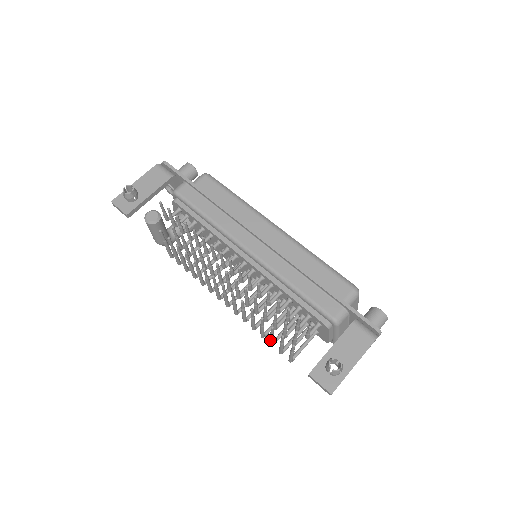
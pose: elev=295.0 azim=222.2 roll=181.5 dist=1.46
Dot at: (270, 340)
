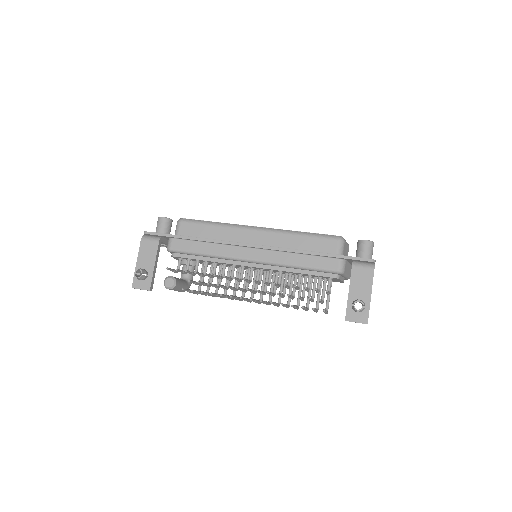
Dot at: (305, 310)
